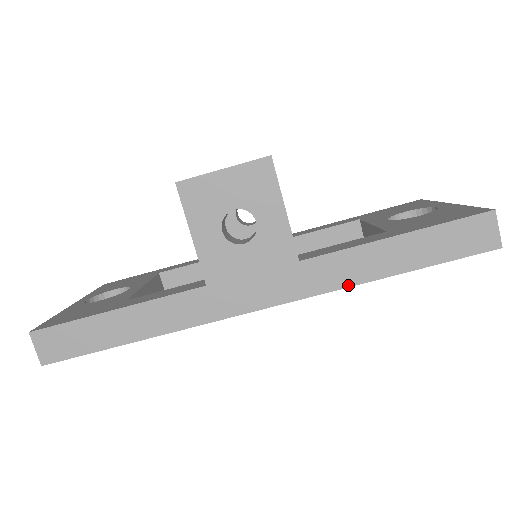
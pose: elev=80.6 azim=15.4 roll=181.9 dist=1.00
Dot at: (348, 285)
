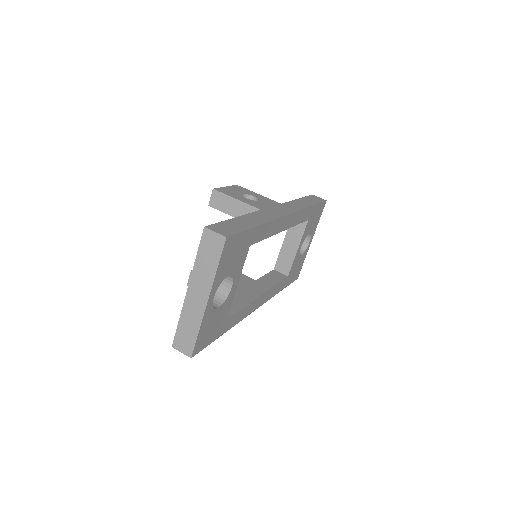
Dot at: (304, 208)
